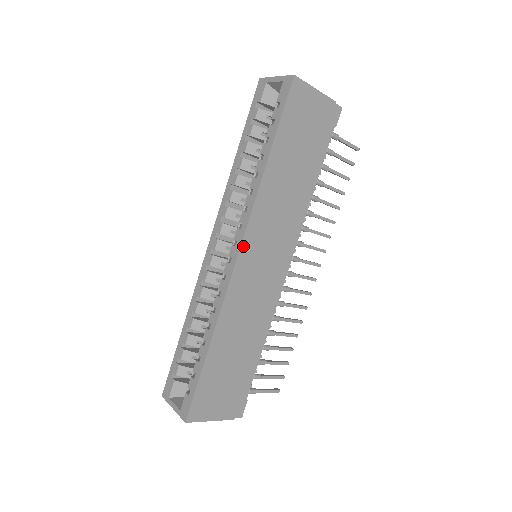
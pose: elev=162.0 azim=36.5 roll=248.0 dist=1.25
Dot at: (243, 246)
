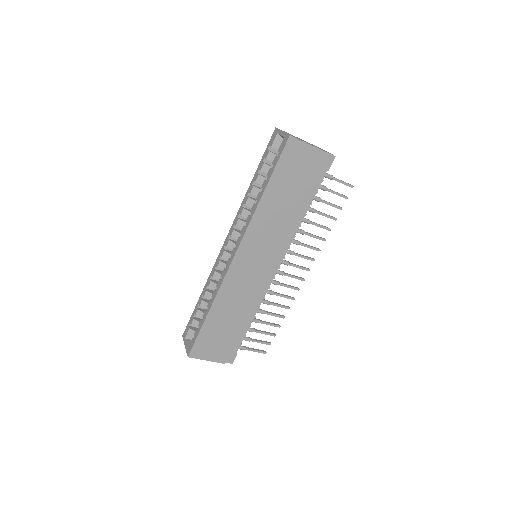
Dot at: (239, 250)
